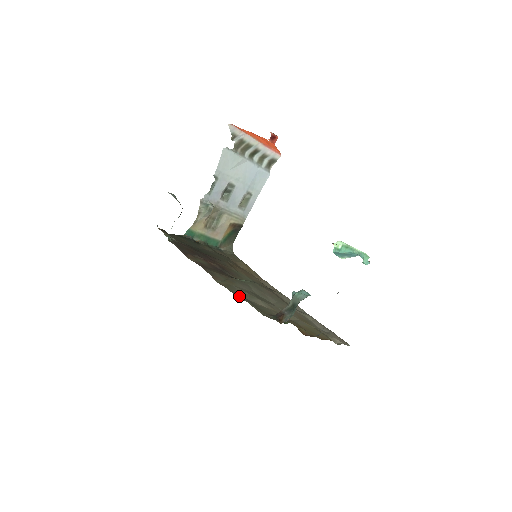
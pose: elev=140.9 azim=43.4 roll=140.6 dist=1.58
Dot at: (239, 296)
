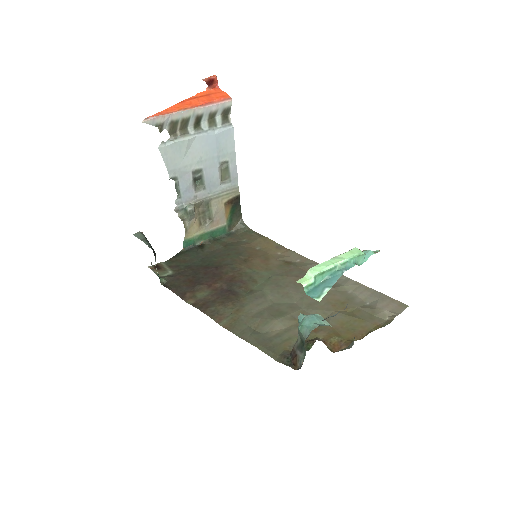
Dot at: (247, 339)
